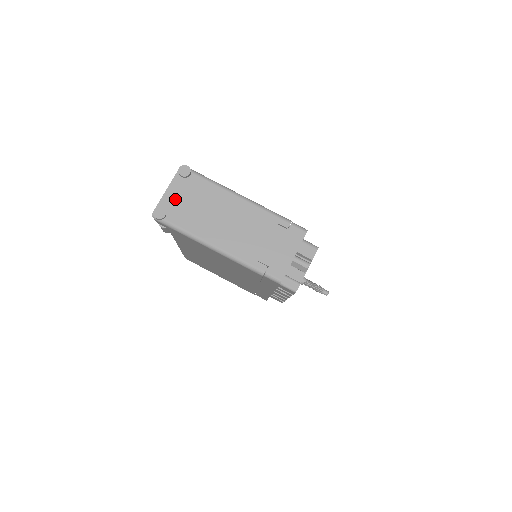
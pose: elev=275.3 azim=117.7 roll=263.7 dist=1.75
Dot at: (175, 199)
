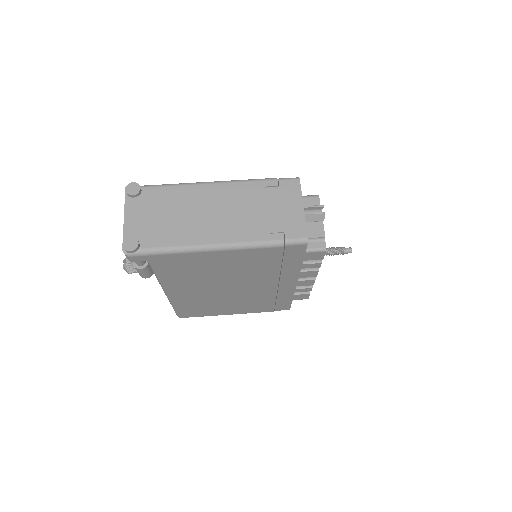
Dot at: (139, 222)
